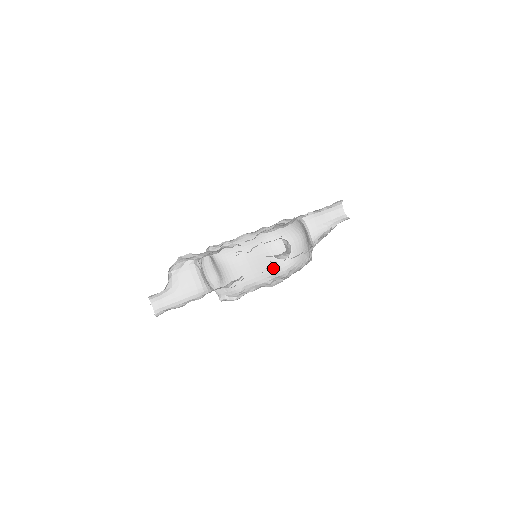
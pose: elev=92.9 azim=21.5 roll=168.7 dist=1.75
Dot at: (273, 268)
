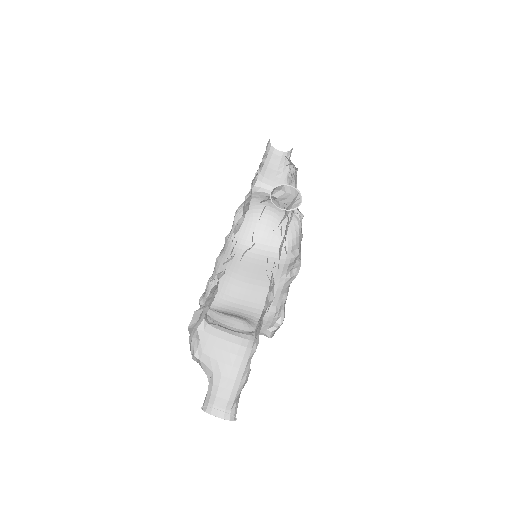
Dot at: (274, 266)
